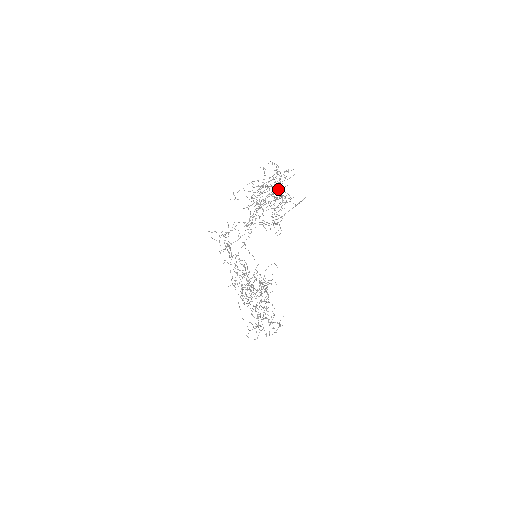
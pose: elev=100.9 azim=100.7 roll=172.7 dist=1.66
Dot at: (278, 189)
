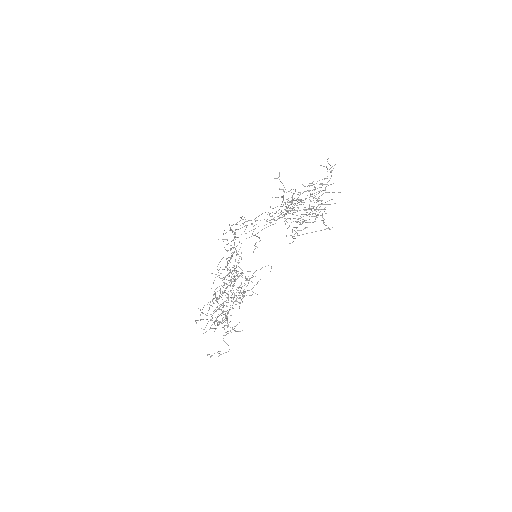
Dot at: occluded
